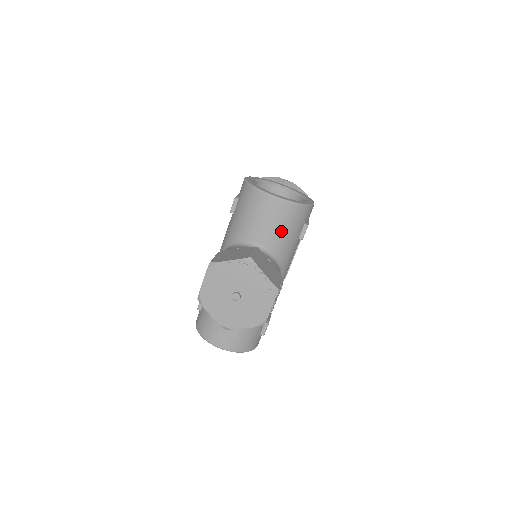
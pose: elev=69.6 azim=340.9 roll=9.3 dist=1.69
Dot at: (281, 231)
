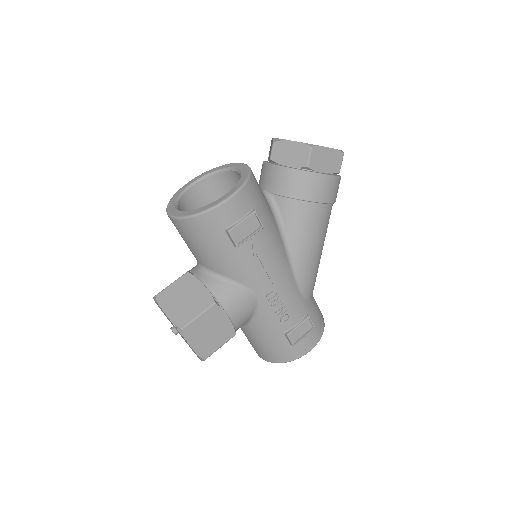
Dot at: (200, 249)
